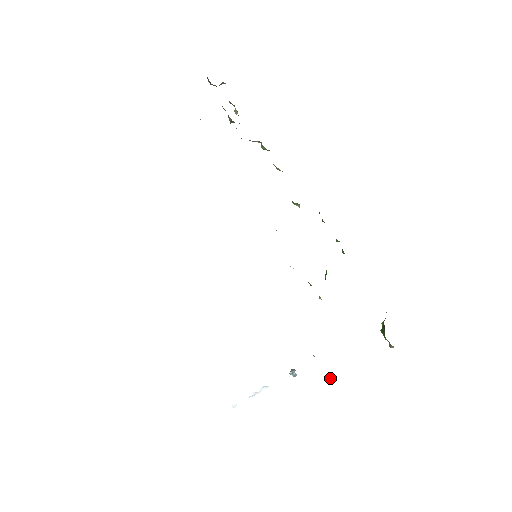
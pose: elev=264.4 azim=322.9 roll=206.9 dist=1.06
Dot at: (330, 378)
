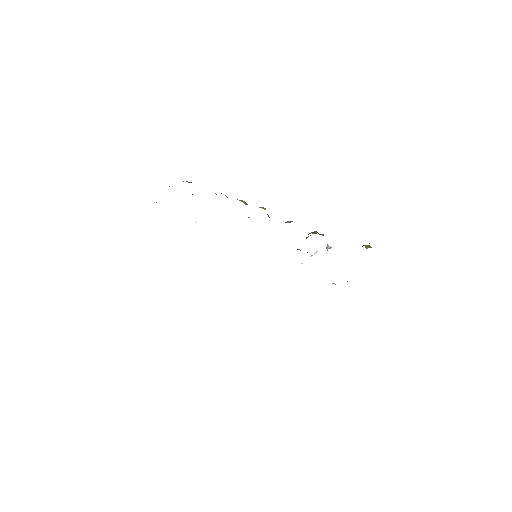
Dot at: occluded
